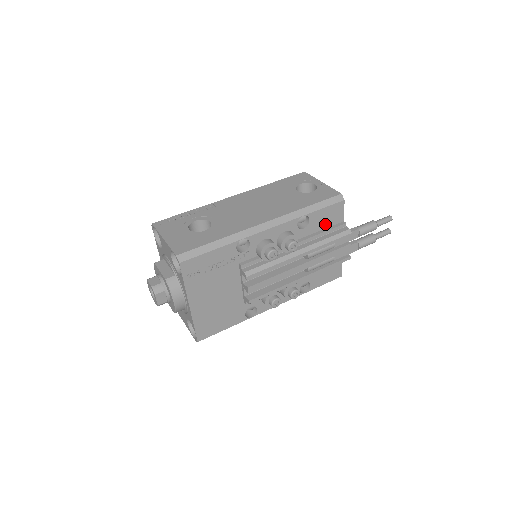
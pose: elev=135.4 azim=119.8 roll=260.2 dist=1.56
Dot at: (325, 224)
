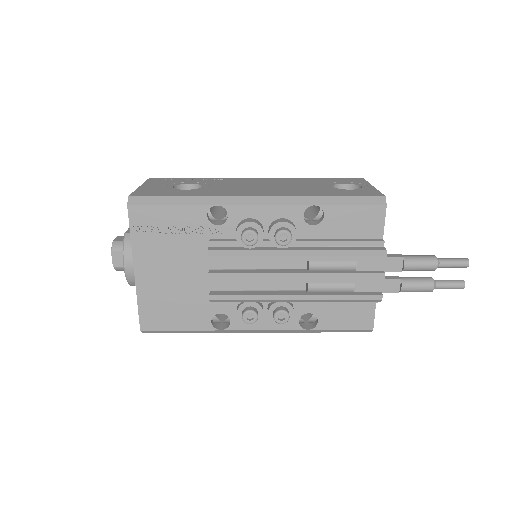
Dot at: (350, 232)
